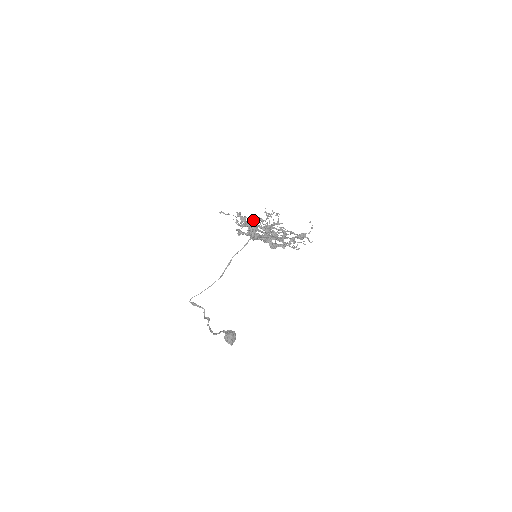
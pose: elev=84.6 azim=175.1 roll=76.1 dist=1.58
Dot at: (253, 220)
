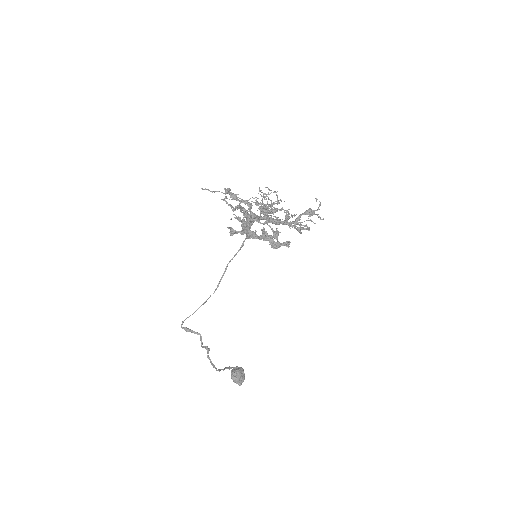
Dot at: (246, 200)
